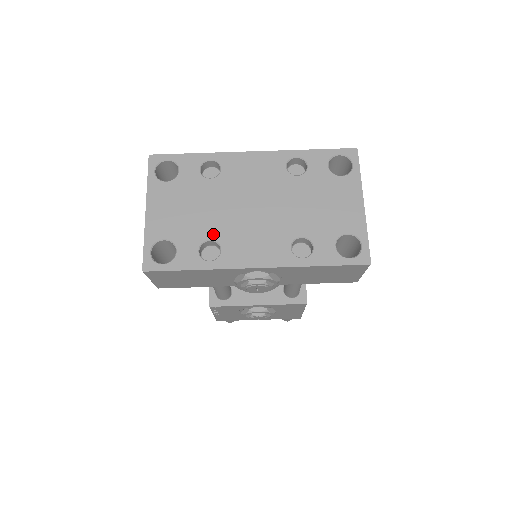
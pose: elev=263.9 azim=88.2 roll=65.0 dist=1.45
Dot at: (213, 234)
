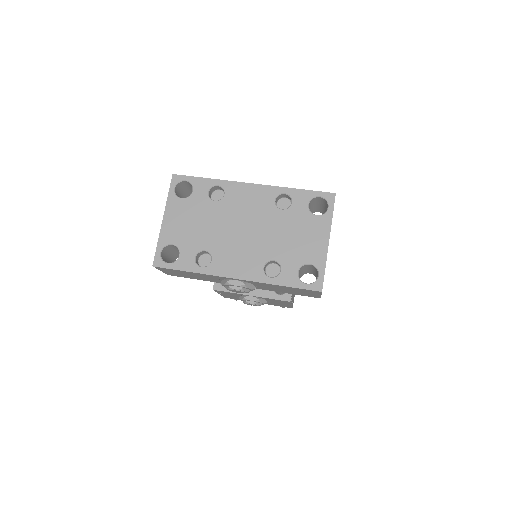
Dot at: (208, 246)
